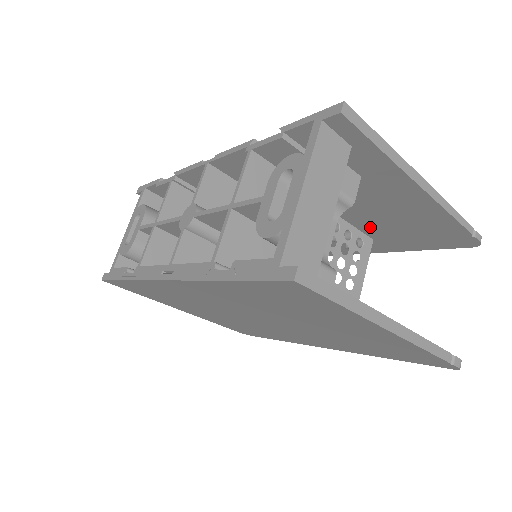
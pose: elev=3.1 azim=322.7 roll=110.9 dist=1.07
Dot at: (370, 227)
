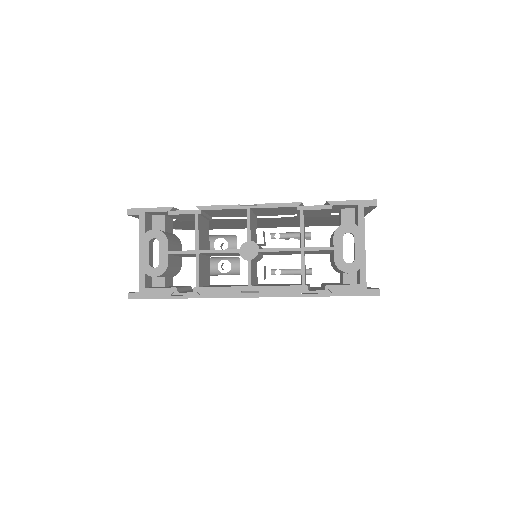
Dot at: (305, 222)
